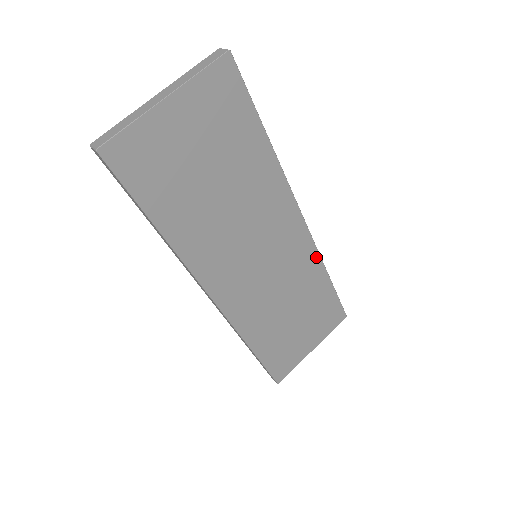
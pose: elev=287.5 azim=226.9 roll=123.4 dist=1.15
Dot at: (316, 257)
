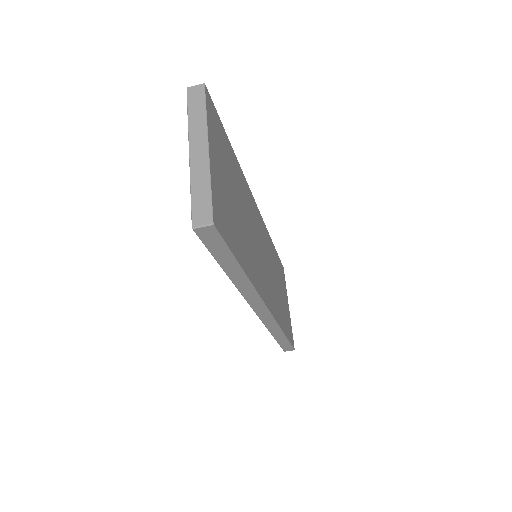
Dot at: (267, 232)
